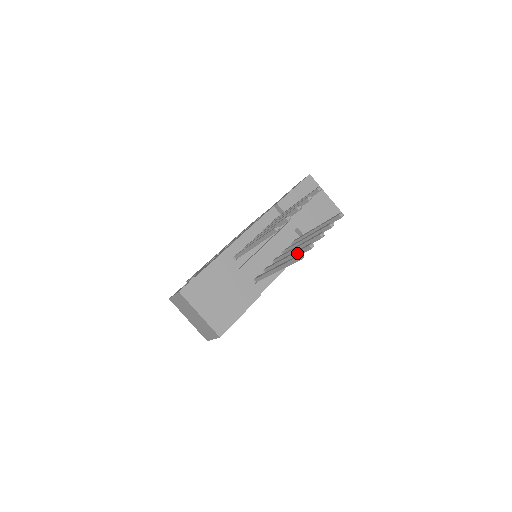
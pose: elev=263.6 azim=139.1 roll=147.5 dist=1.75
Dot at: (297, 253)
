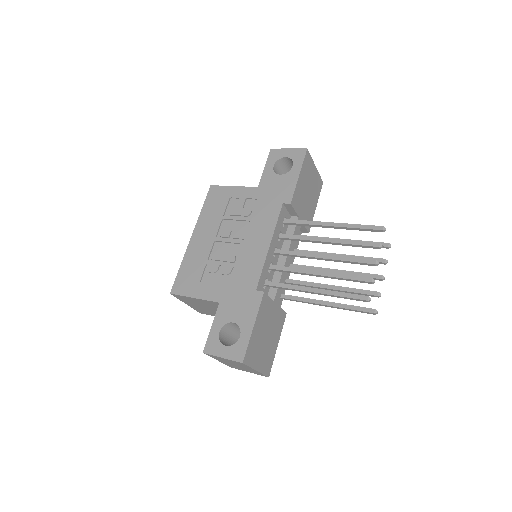
Dot at: (352, 293)
